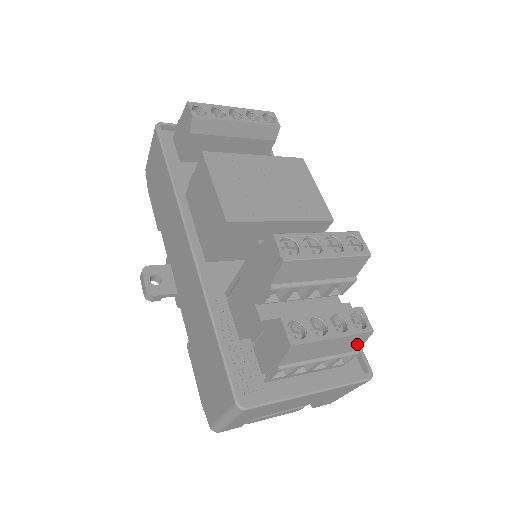
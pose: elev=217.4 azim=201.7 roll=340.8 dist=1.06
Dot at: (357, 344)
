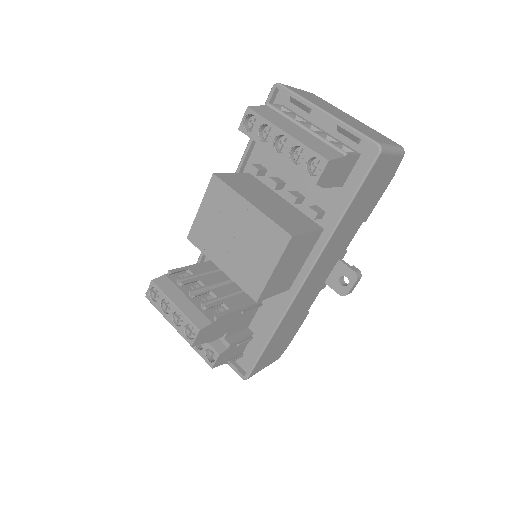
Dot at: occluded
